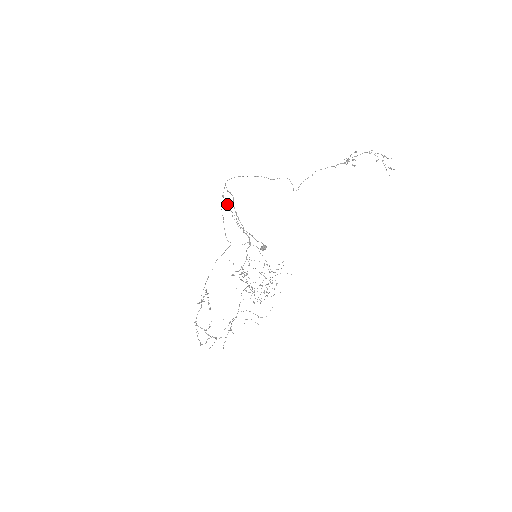
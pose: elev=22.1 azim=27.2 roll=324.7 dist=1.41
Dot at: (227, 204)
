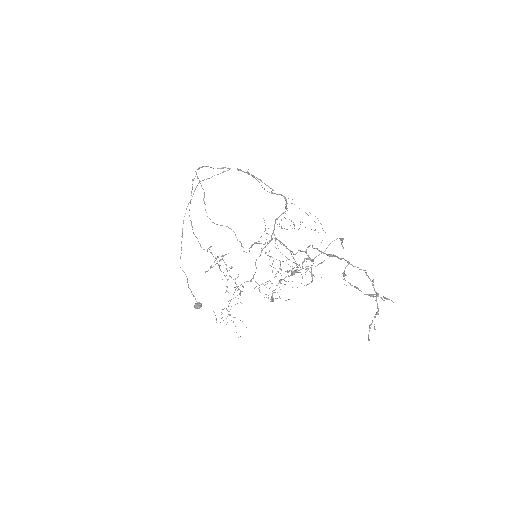
Dot at: occluded
